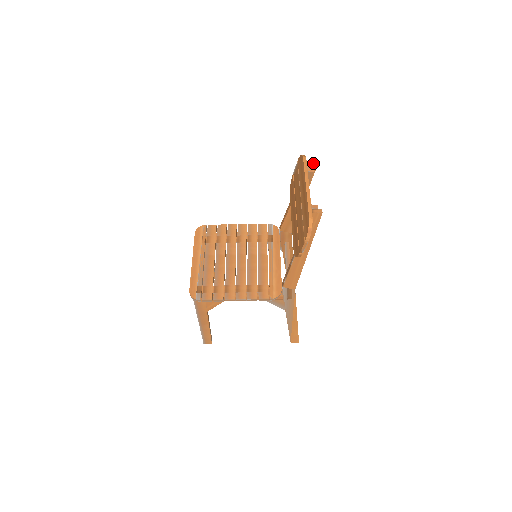
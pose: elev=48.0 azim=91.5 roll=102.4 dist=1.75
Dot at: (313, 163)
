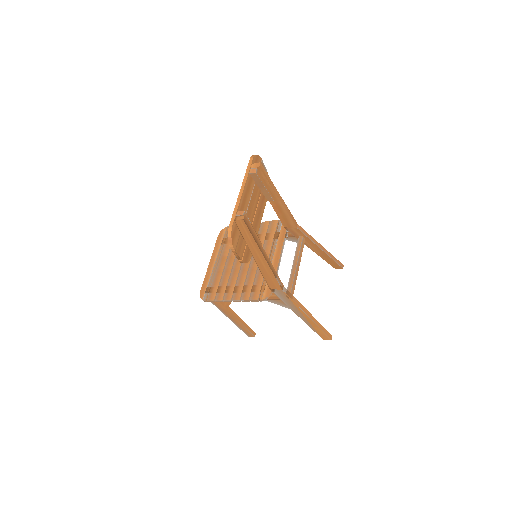
Dot at: (257, 163)
